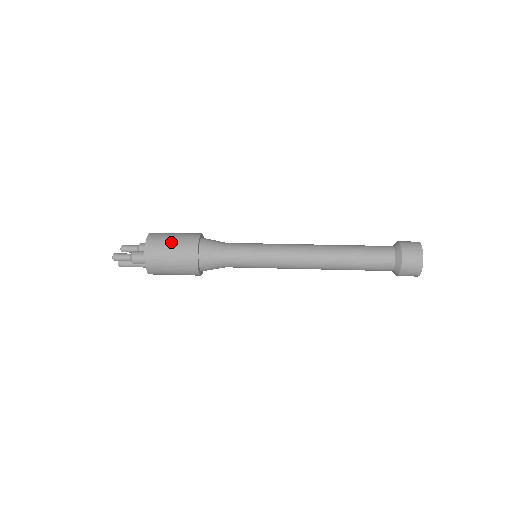
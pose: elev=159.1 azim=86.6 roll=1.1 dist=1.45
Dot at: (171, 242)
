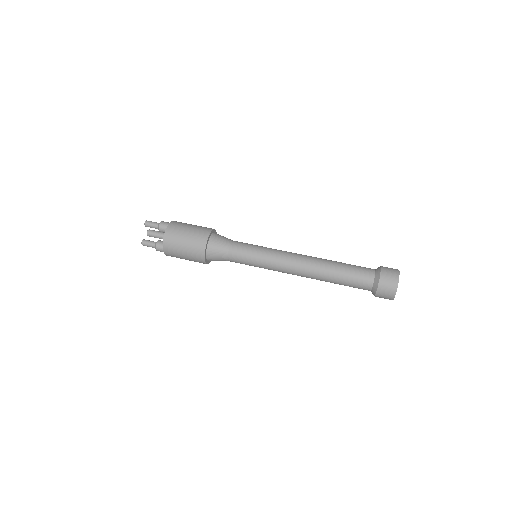
Dot at: (183, 254)
